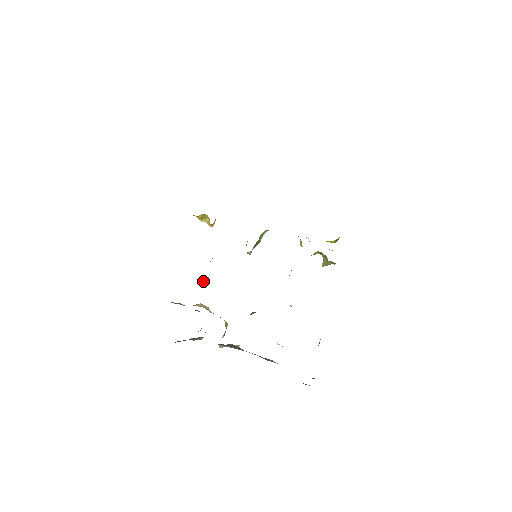
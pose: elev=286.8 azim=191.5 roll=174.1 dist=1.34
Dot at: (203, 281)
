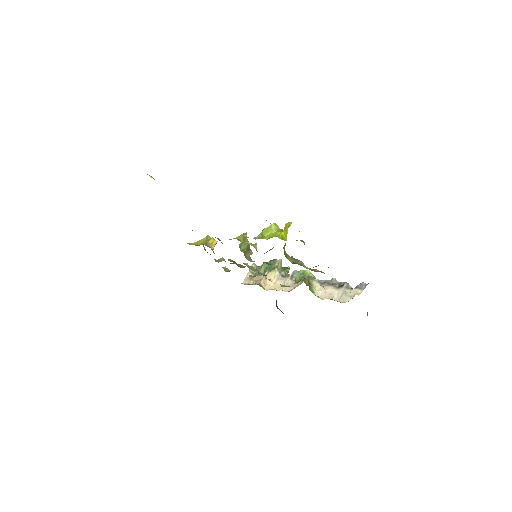
Dot at: occluded
